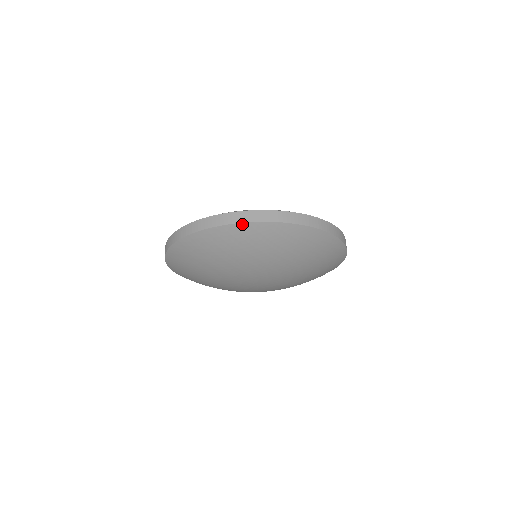
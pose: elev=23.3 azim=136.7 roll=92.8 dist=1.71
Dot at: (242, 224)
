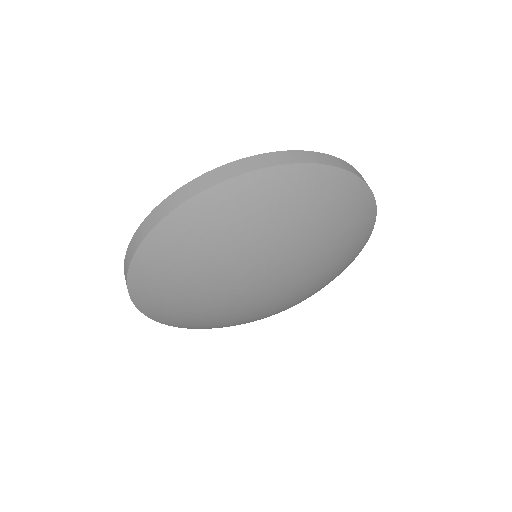
Dot at: (173, 213)
